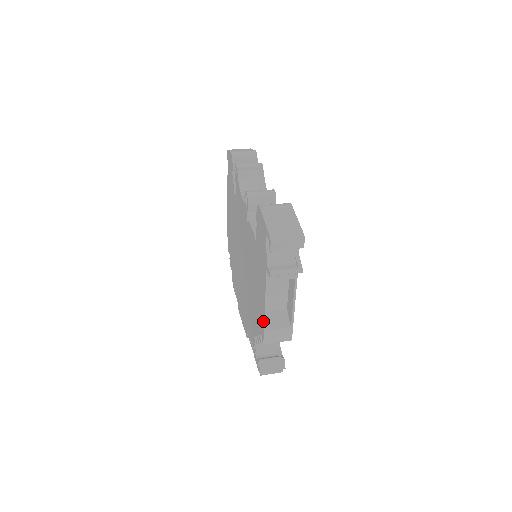
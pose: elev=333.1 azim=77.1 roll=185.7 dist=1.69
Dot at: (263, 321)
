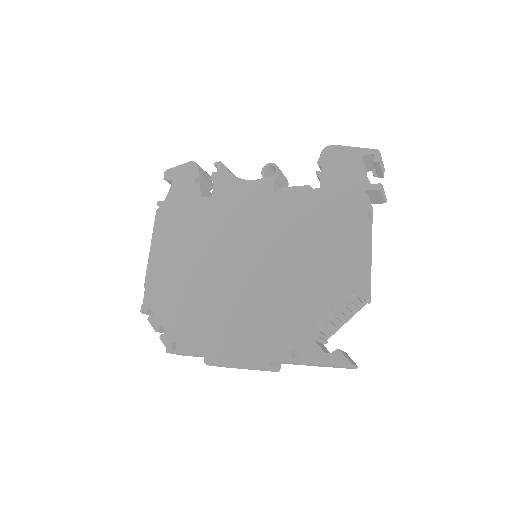
Dot at: (362, 262)
